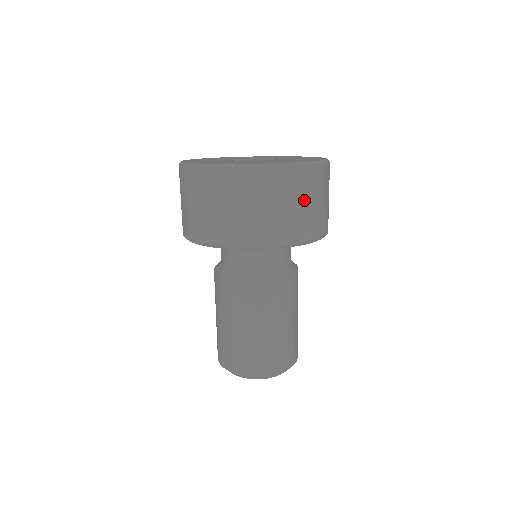
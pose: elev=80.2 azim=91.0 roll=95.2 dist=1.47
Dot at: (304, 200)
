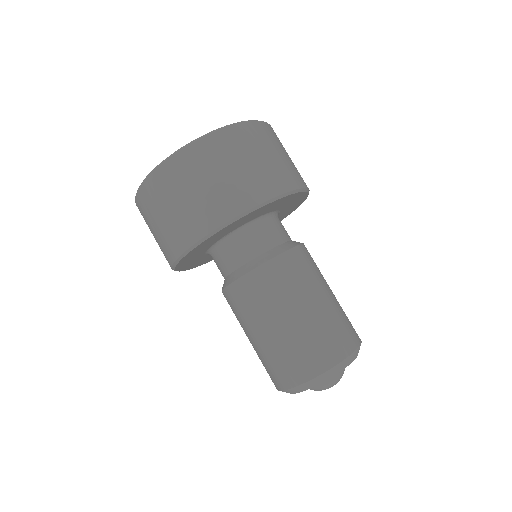
Dot at: (219, 171)
